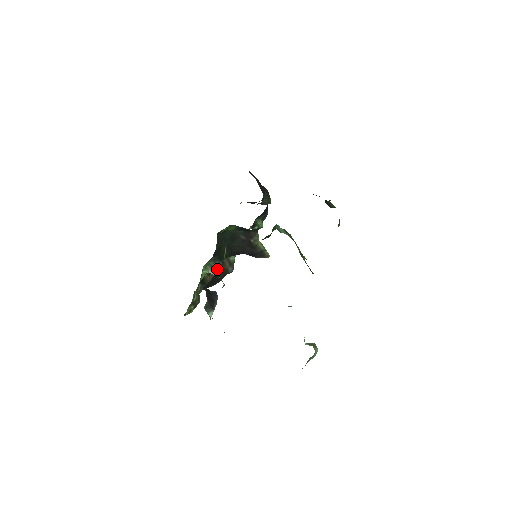
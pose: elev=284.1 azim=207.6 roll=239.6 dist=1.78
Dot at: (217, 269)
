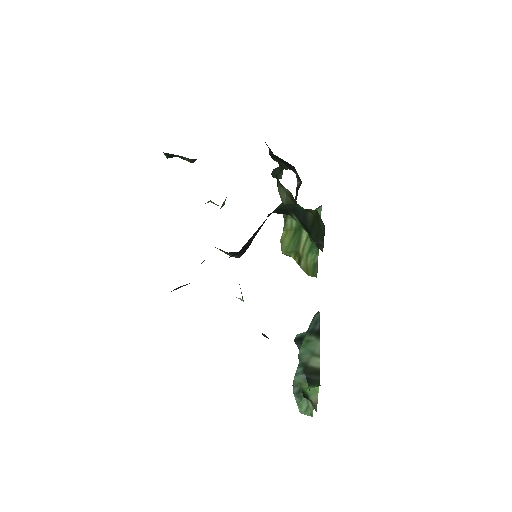
Dot at: occluded
